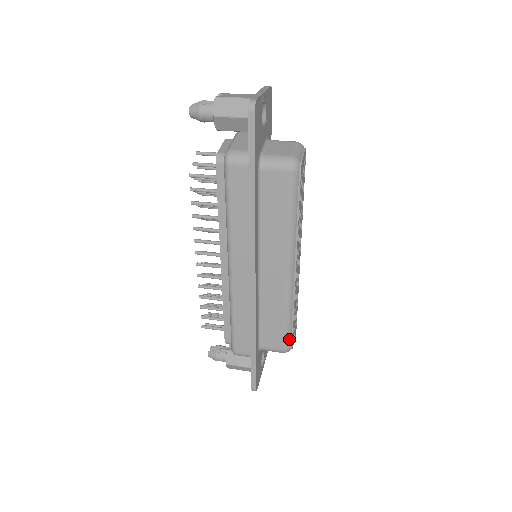
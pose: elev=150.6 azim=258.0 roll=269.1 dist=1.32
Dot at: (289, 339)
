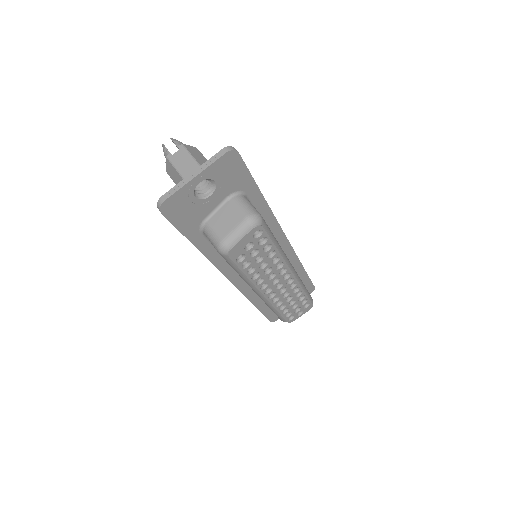
Dot at: (283, 319)
